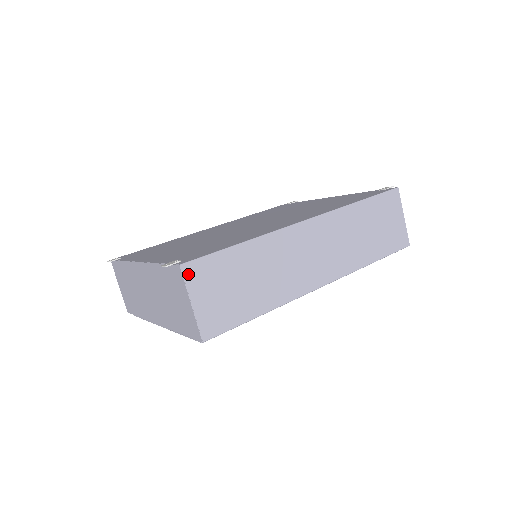
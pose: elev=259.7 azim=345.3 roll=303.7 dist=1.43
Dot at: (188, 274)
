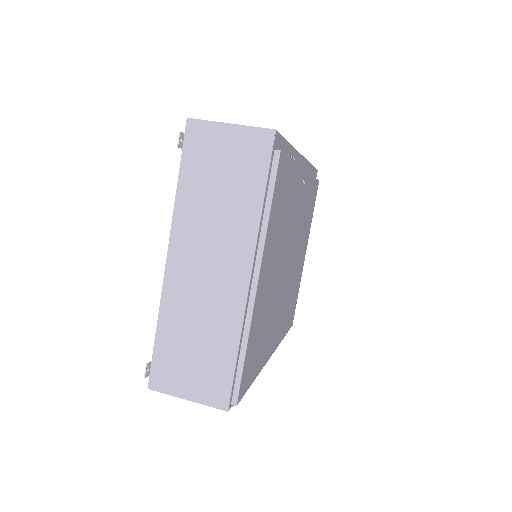
Dot at: (201, 121)
